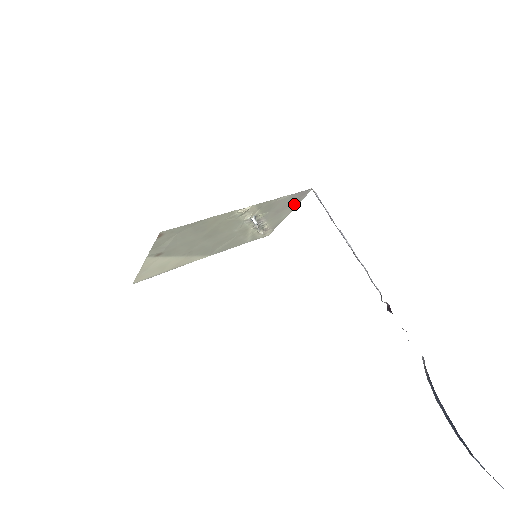
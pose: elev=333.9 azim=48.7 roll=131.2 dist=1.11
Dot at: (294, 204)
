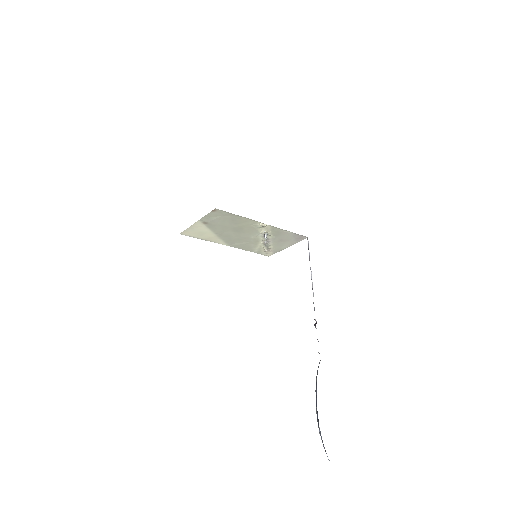
Dot at: (293, 242)
